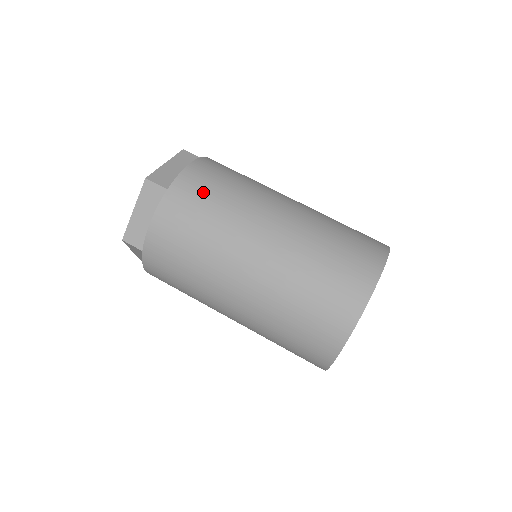
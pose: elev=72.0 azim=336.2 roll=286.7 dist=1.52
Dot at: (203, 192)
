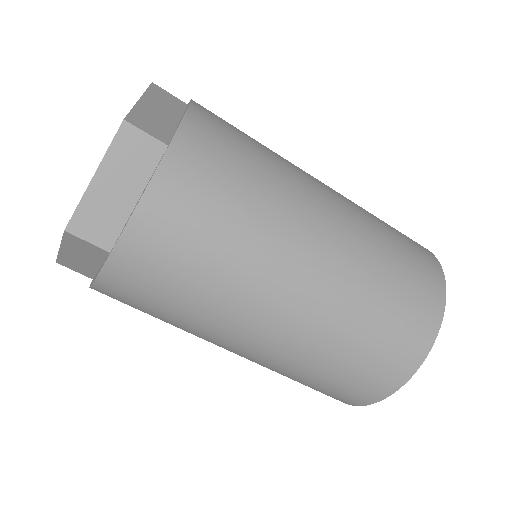
Dot at: (226, 155)
